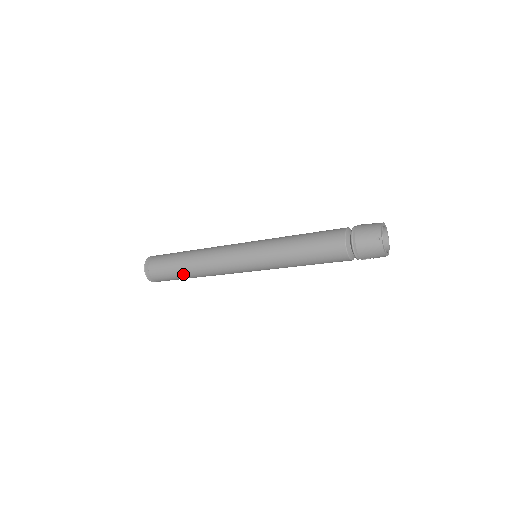
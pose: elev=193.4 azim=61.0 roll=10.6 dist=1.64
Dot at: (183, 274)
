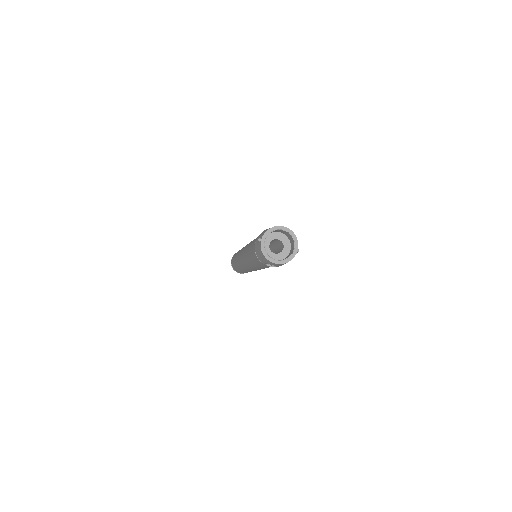
Dot at: (236, 266)
